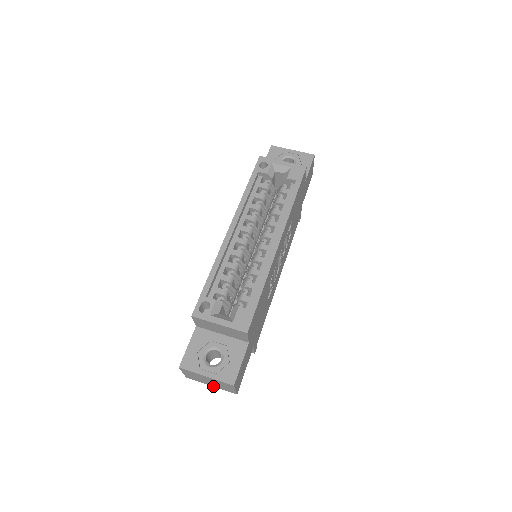
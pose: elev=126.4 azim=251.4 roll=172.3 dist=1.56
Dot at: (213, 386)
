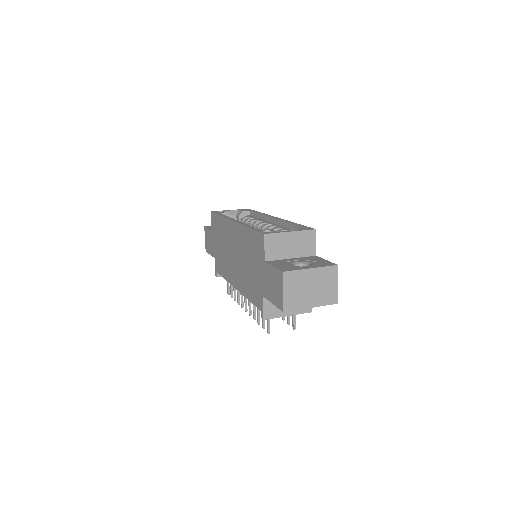
Dot at: (313, 306)
